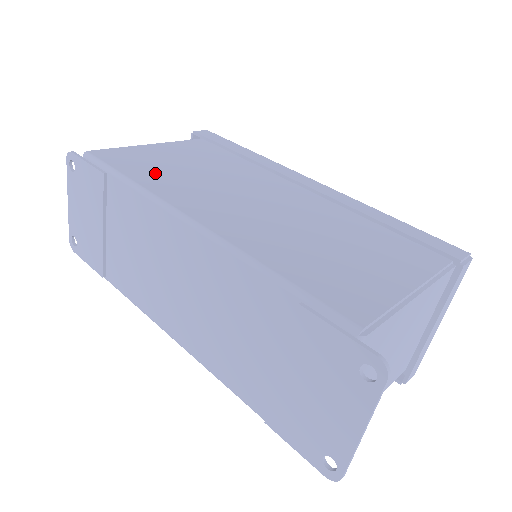
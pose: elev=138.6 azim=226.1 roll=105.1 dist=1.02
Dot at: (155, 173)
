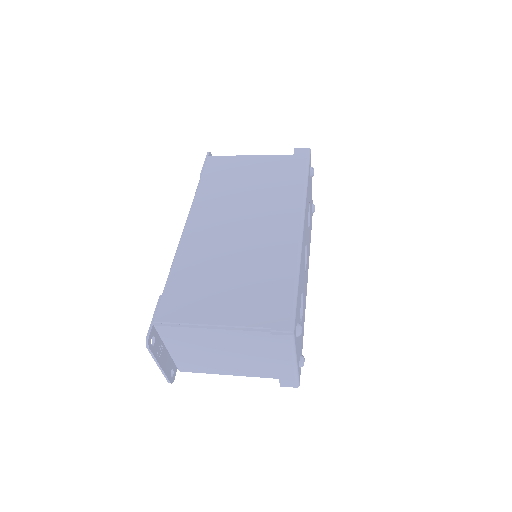
Dot at: (217, 184)
